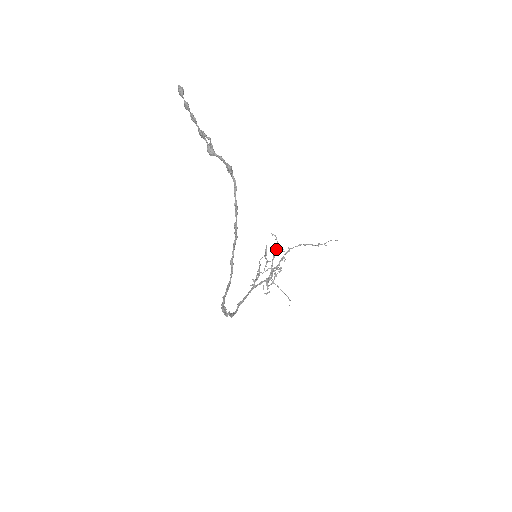
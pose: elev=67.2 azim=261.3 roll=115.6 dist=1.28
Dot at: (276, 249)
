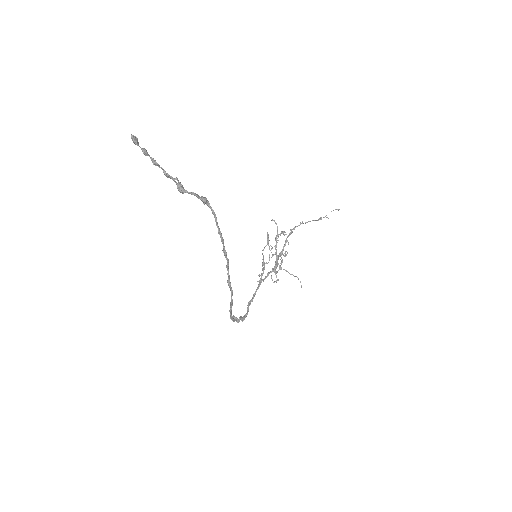
Dot at: (277, 236)
